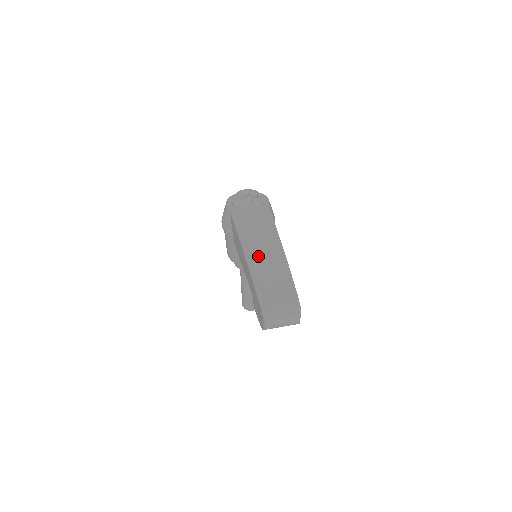
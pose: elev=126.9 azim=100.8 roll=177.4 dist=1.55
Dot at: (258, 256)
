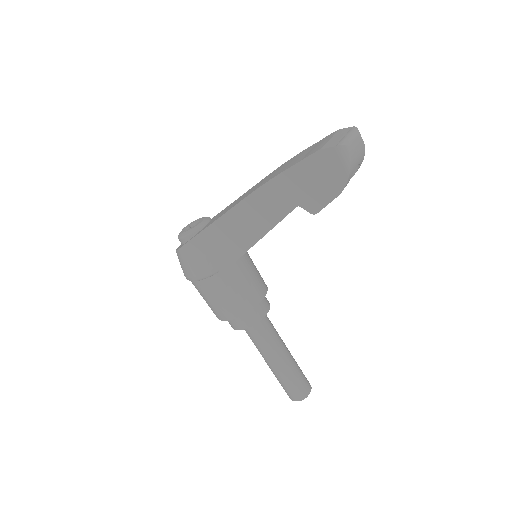
Dot at: occluded
